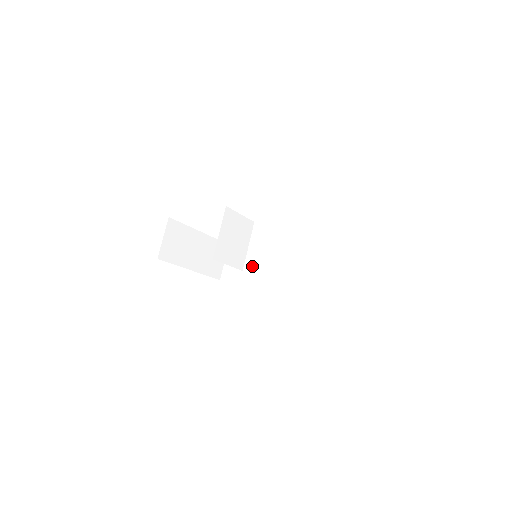
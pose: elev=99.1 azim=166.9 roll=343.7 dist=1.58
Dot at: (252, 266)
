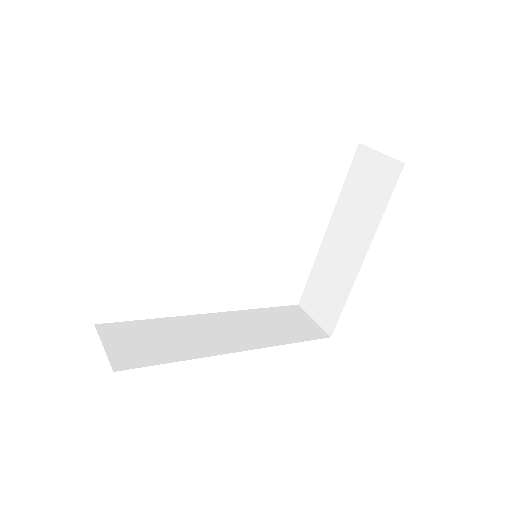
Dot at: (170, 338)
